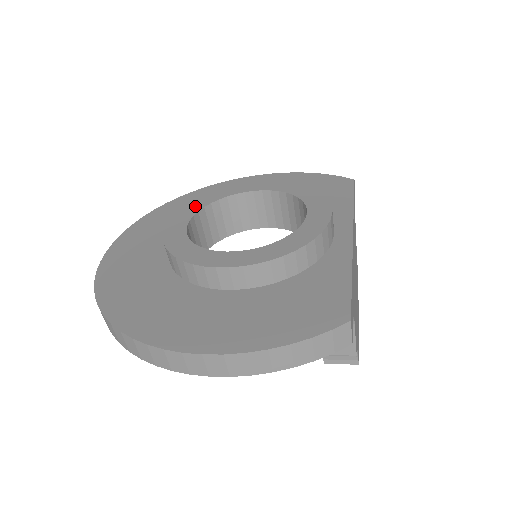
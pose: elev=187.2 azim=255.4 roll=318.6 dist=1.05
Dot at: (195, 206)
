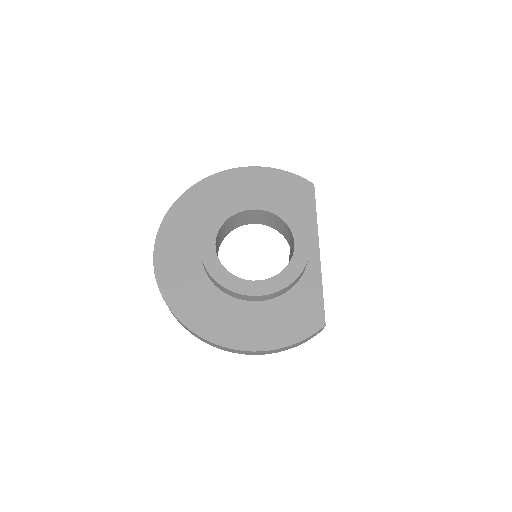
Dot at: (213, 226)
